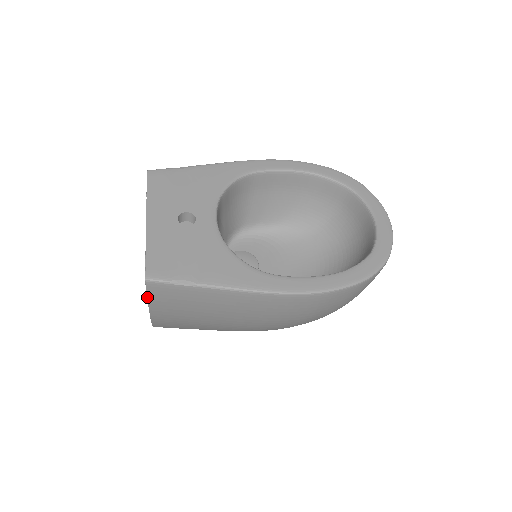
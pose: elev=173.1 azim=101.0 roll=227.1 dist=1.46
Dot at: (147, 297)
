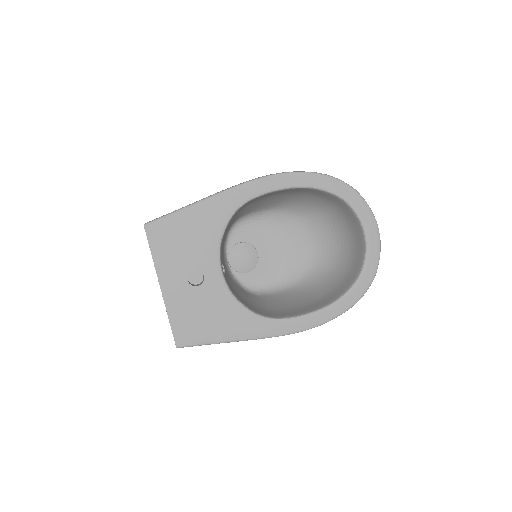
Dot at: occluded
